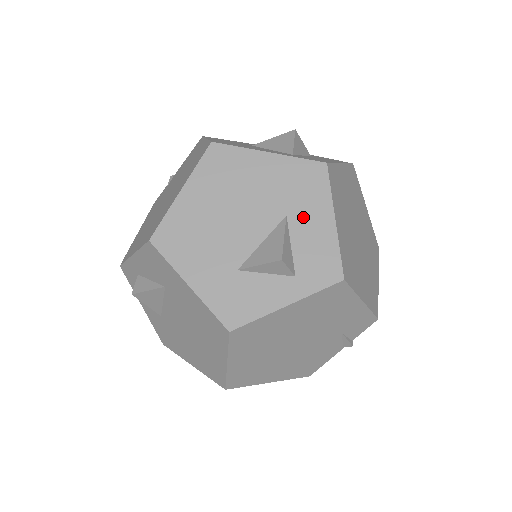
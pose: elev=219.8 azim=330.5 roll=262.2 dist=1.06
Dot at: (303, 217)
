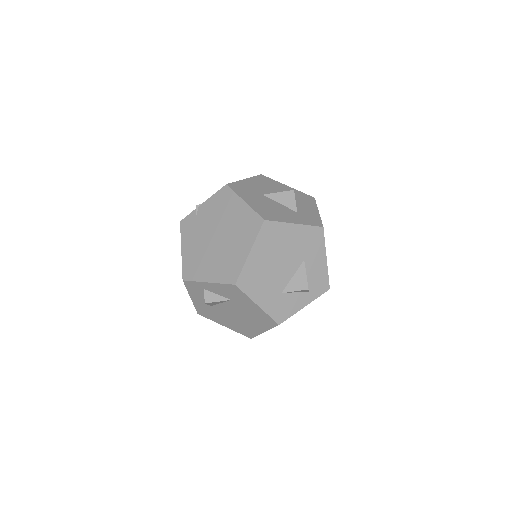
Dot at: (312, 259)
